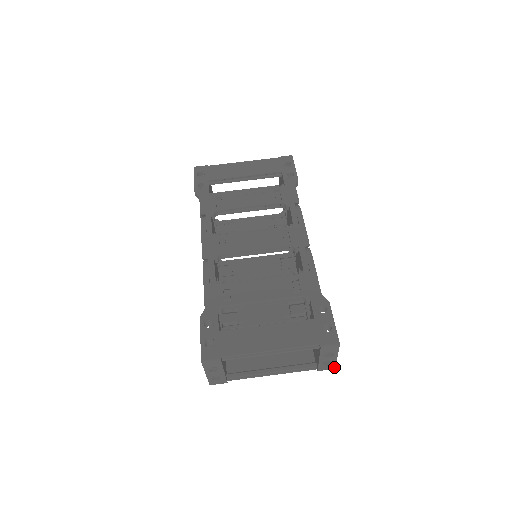
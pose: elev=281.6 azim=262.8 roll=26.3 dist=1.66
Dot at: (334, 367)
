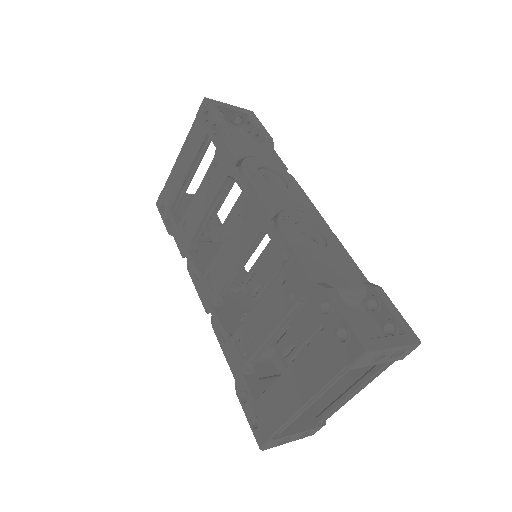
Dot at: (416, 345)
